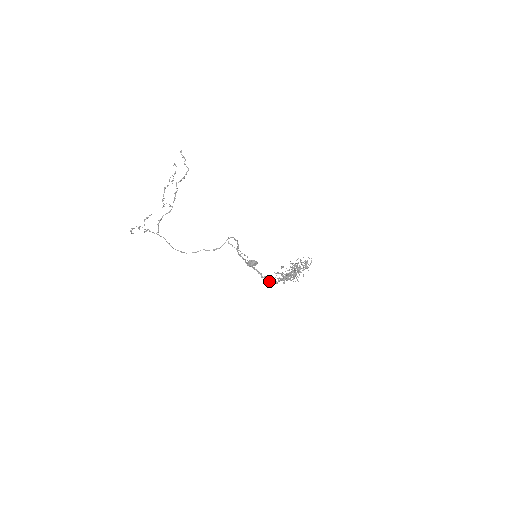
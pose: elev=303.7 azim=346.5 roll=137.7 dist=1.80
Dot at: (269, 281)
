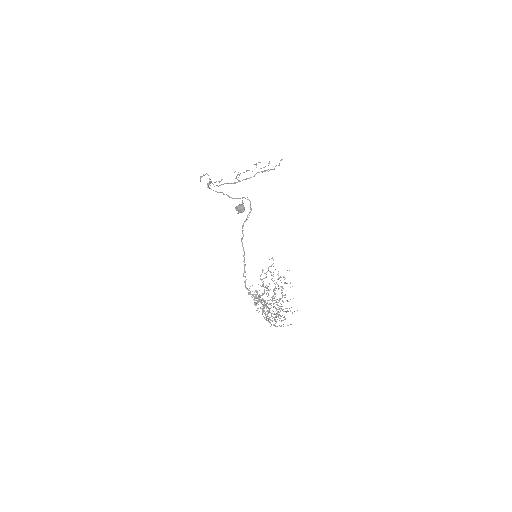
Dot at: (245, 285)
